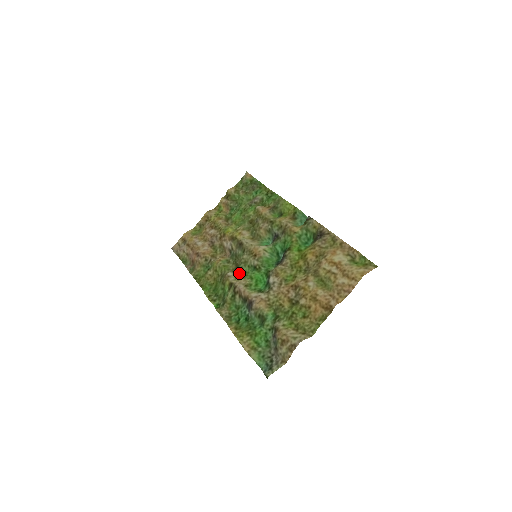
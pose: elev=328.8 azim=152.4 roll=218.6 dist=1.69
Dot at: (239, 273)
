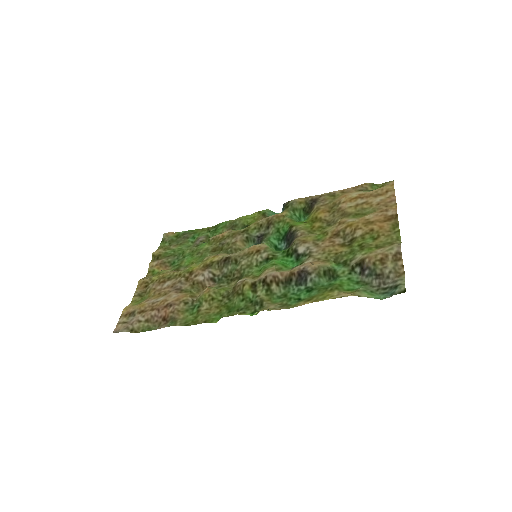
Dot at: (251, 275)
